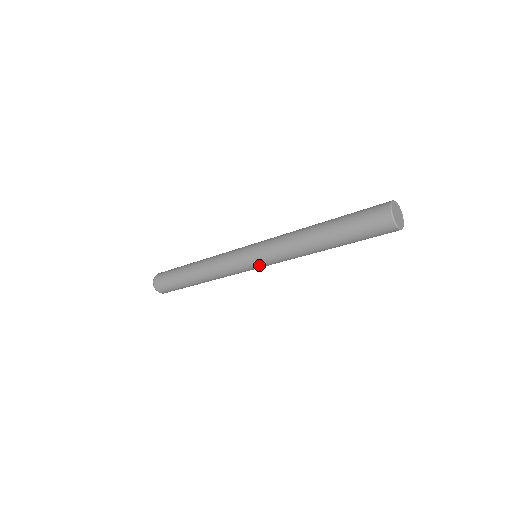
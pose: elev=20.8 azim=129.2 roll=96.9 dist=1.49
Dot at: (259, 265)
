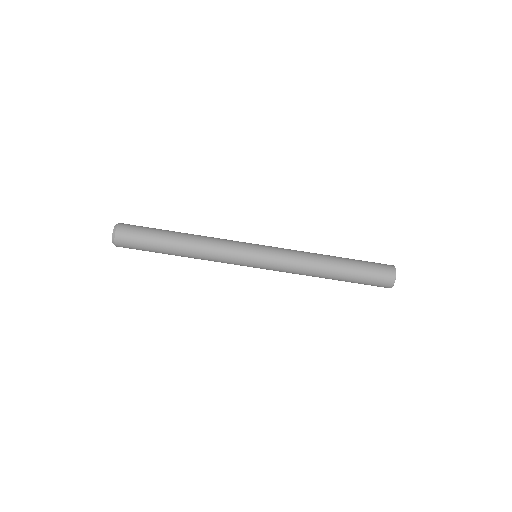
Dot at: (263, 251)
